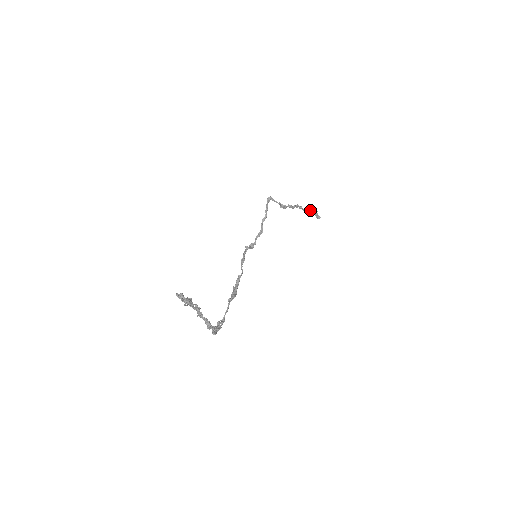
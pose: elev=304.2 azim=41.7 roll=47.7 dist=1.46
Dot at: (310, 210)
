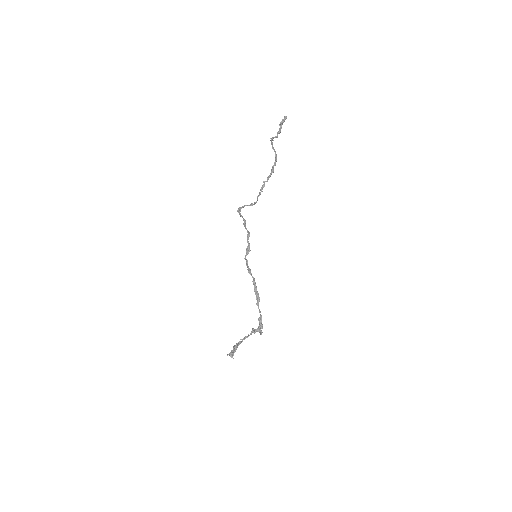
Dot at: (276, 161)
